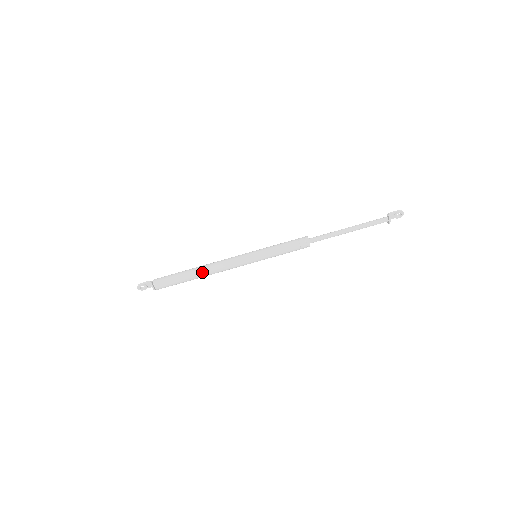
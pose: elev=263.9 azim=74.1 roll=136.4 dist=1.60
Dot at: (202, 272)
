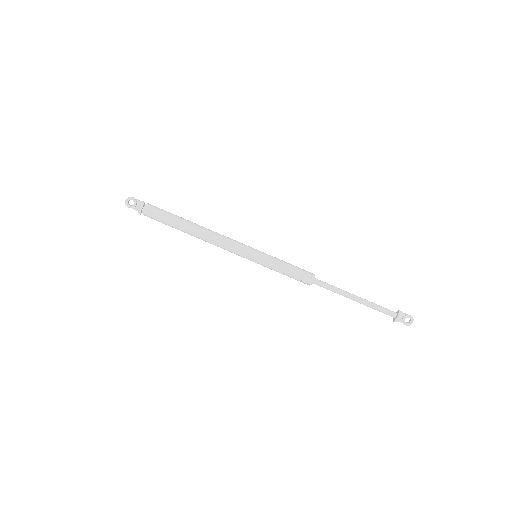
Dot at: (199, 227)
